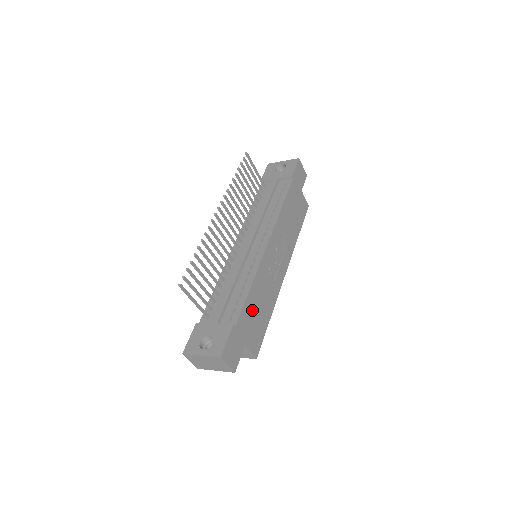
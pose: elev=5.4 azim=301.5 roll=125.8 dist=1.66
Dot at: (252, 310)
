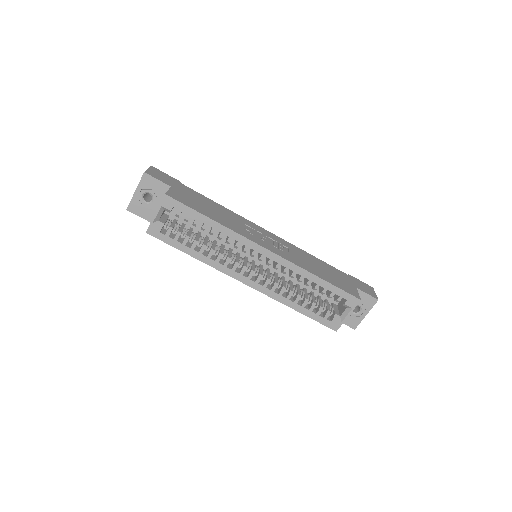
Dot at: (204, 201)
